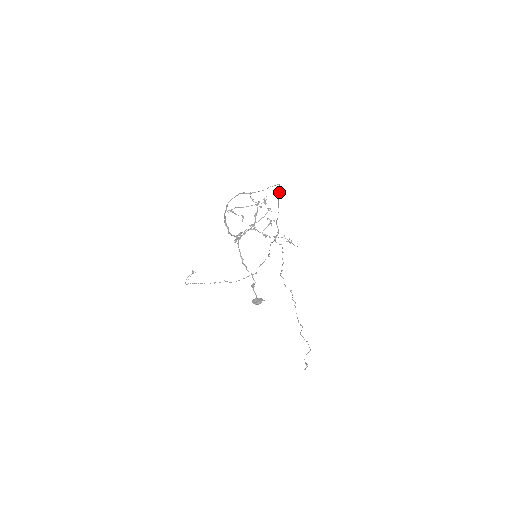
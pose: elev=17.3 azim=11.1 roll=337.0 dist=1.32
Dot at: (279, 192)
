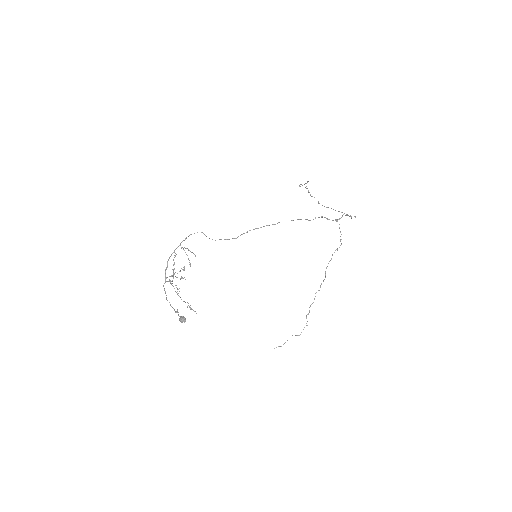
Dot at: (268, 225)
